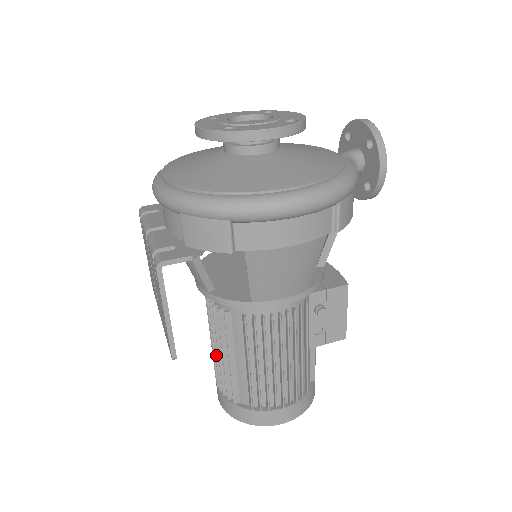
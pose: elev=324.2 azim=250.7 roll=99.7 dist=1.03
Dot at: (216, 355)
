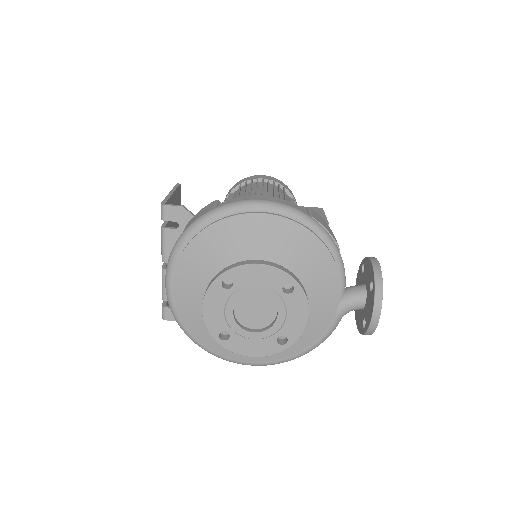
Dot at: occluded
